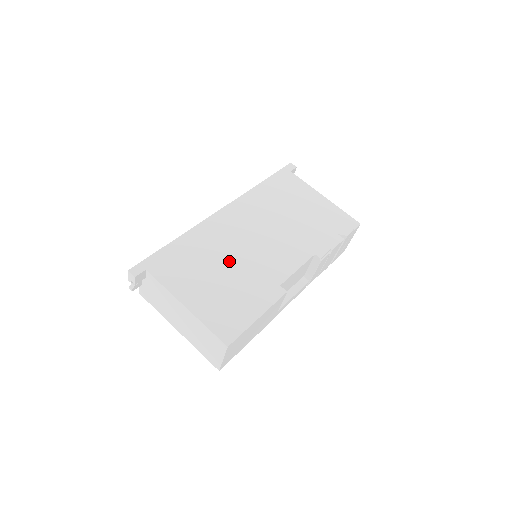
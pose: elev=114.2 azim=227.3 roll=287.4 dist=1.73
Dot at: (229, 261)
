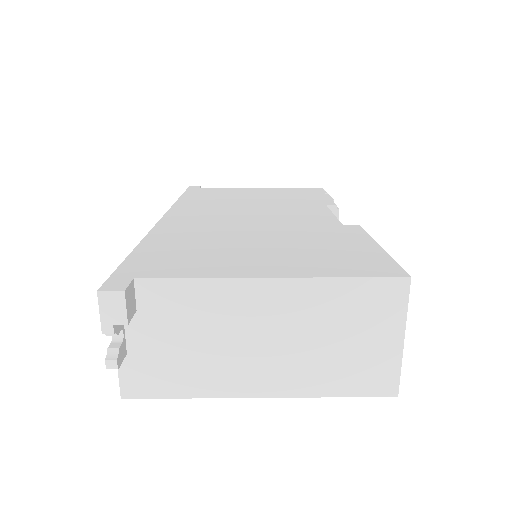
Dot at: (249, 233)
